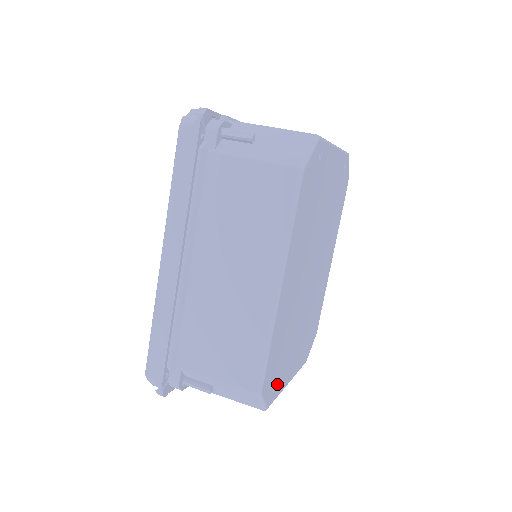
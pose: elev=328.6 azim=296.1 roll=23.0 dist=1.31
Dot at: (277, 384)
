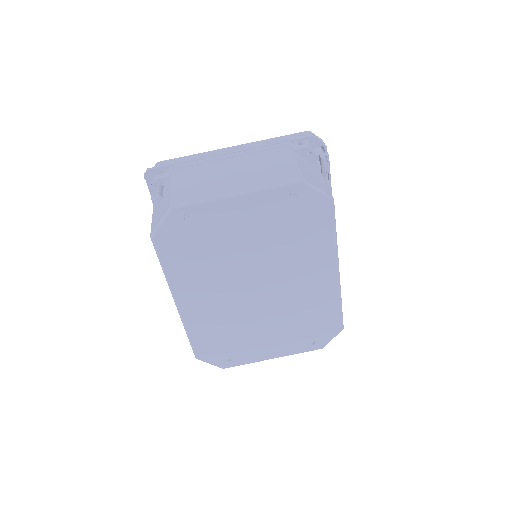
Dot at: (235, 357)
